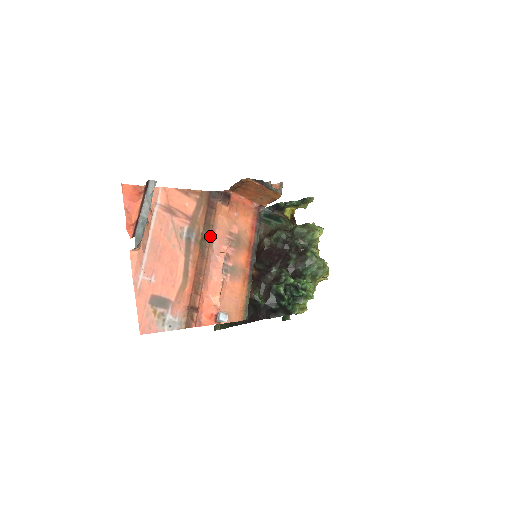
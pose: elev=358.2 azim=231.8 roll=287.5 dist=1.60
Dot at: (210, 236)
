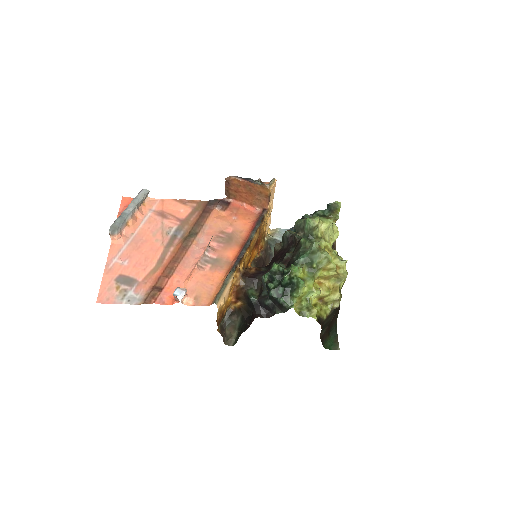
Dot at: (197, 233)
